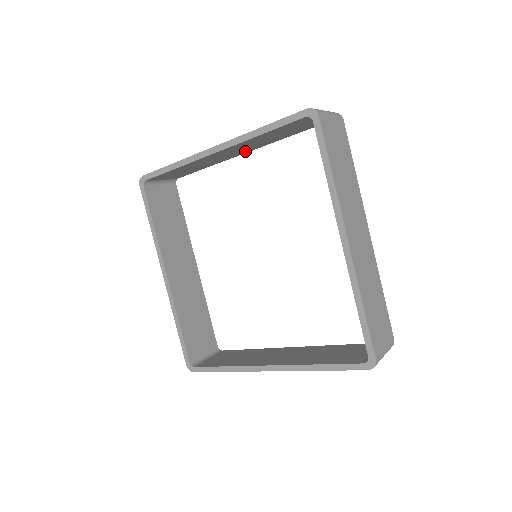
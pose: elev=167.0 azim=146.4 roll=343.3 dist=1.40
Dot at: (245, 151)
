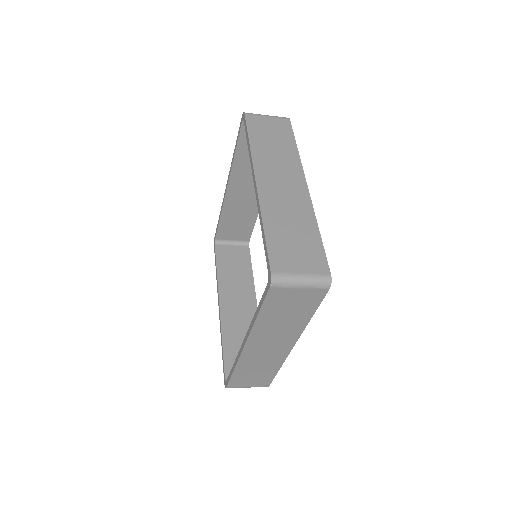
Dot at: occluded
